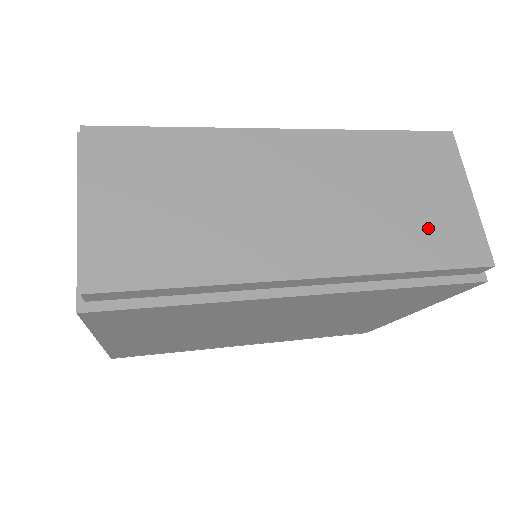
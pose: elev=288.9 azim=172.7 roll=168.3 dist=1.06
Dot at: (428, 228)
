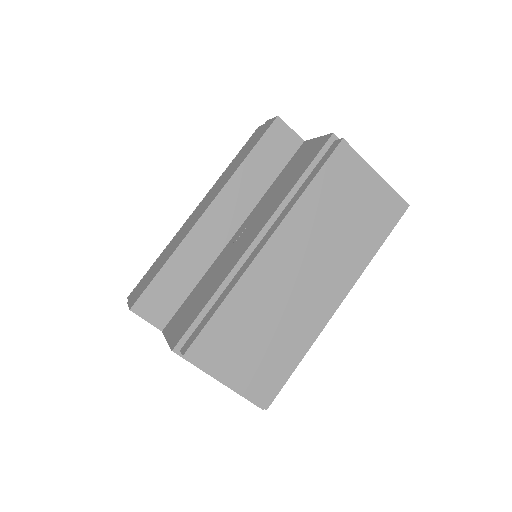
Dot at: (369, 220)
